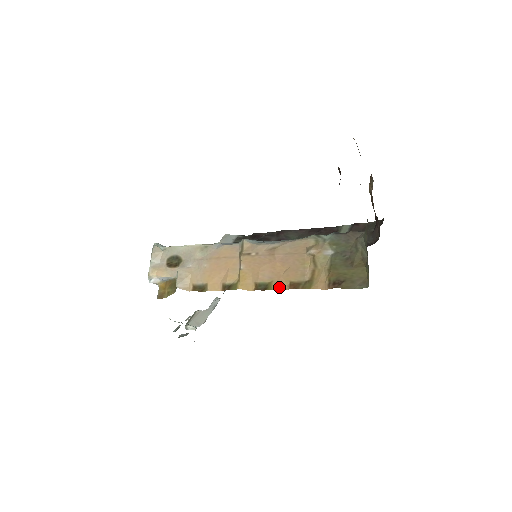
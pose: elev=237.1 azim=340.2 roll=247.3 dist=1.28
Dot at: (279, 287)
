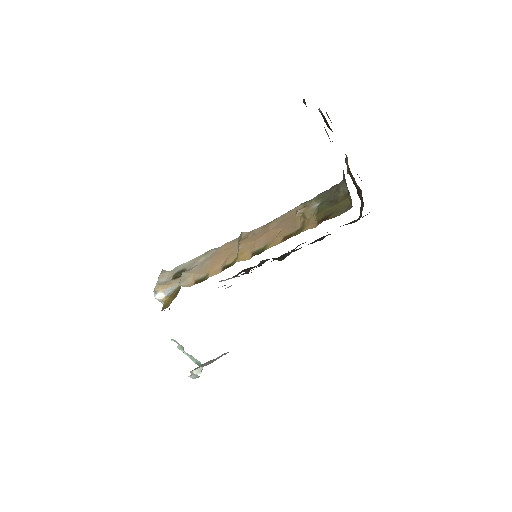
Dot at: (274, 245)
